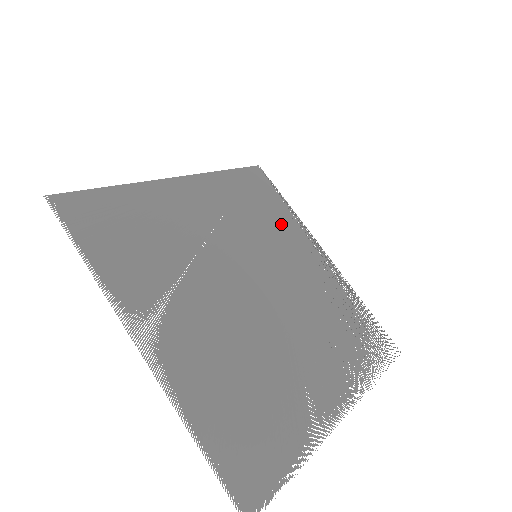
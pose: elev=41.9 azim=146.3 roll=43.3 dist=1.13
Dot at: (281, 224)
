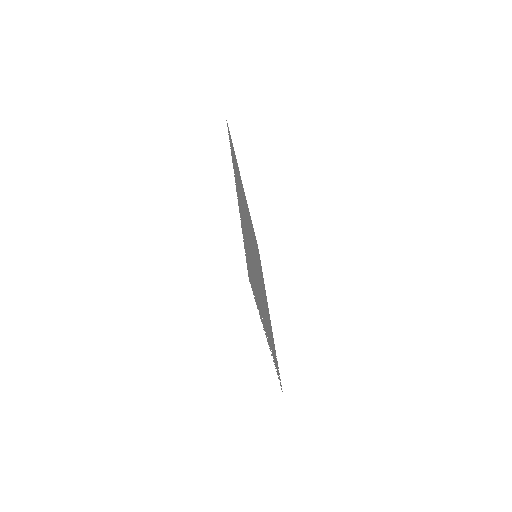
Dot at: occluded
